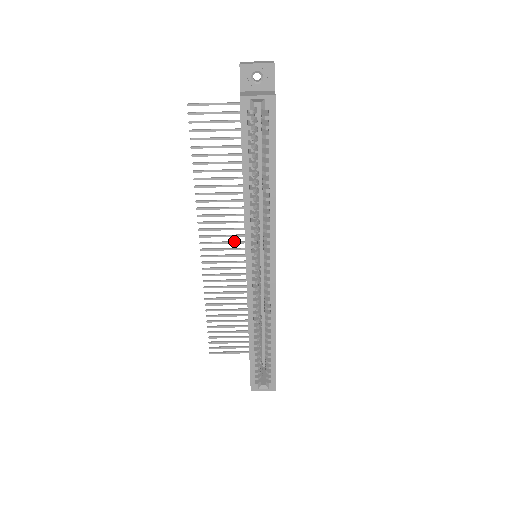
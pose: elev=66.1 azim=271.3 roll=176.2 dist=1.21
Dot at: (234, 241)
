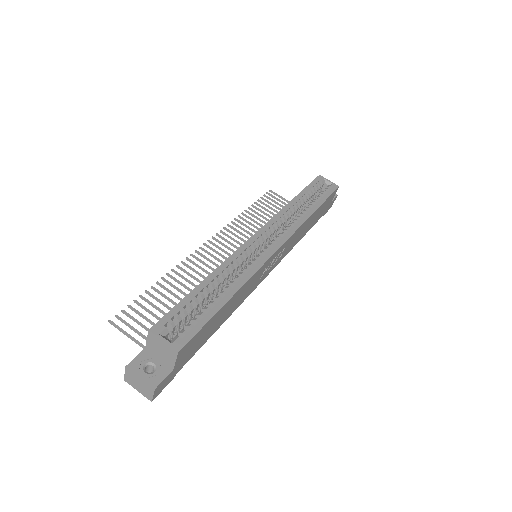
Dot at: occluded
